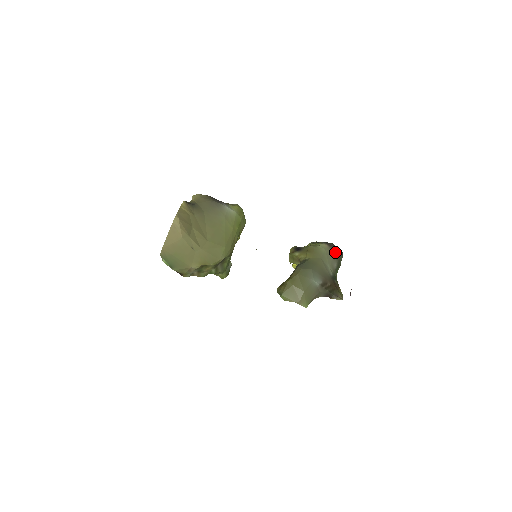
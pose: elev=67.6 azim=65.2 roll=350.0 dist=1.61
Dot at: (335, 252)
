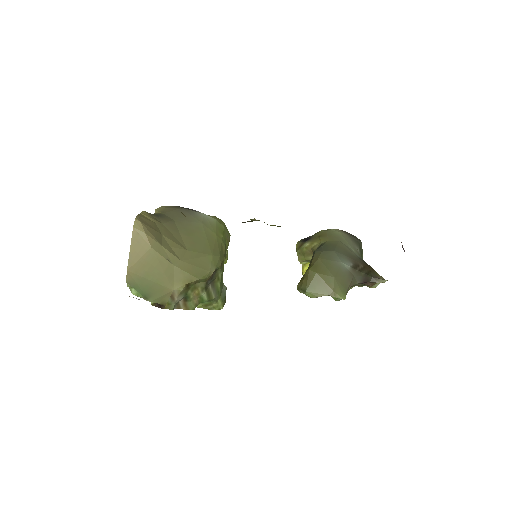
Dot at: (352, 237)
